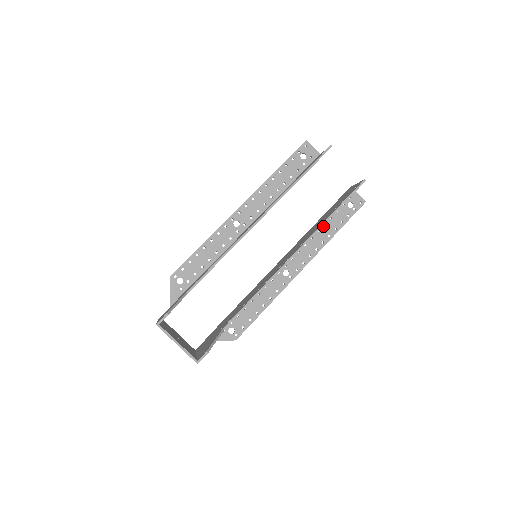
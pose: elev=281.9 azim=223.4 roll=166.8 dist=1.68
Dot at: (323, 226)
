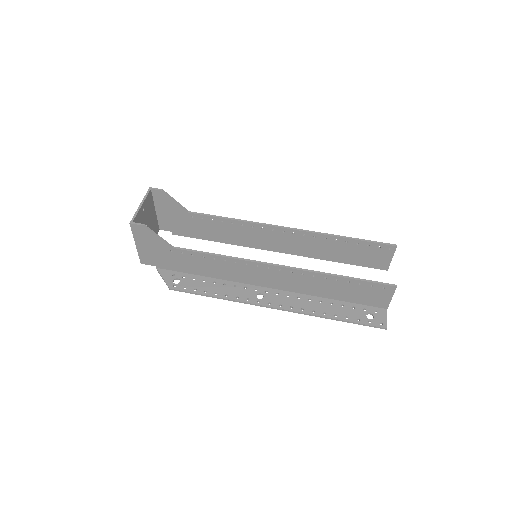
Dot at: (329, 303)
